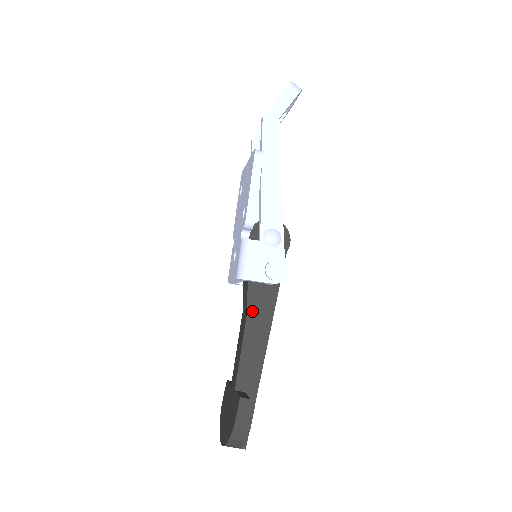
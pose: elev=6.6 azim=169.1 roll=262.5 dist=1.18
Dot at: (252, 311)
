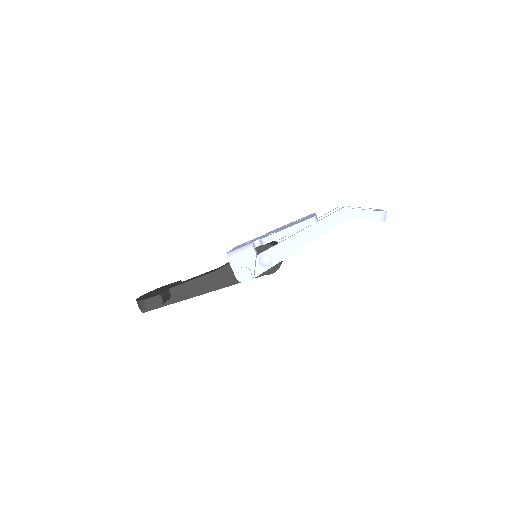
Dot at: (218, 273)
